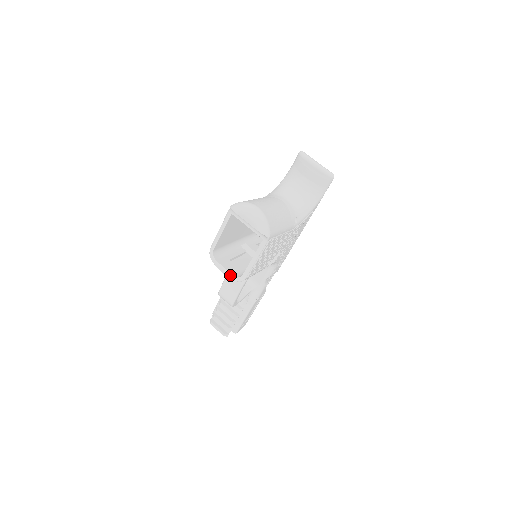
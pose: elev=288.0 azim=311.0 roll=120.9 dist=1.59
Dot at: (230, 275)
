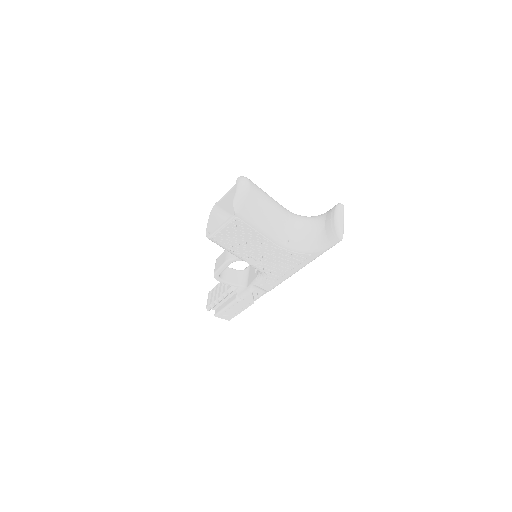
Dot at: (208, 229)
